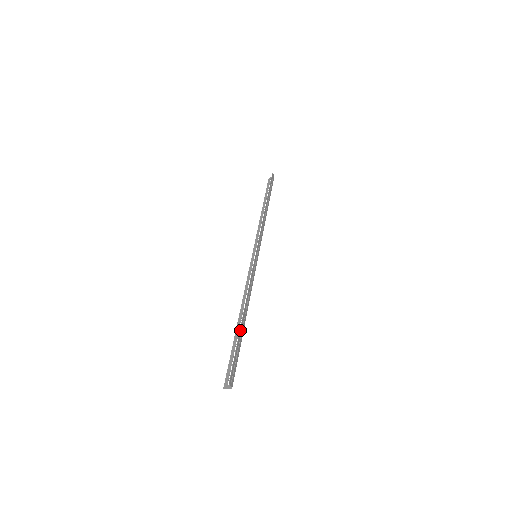
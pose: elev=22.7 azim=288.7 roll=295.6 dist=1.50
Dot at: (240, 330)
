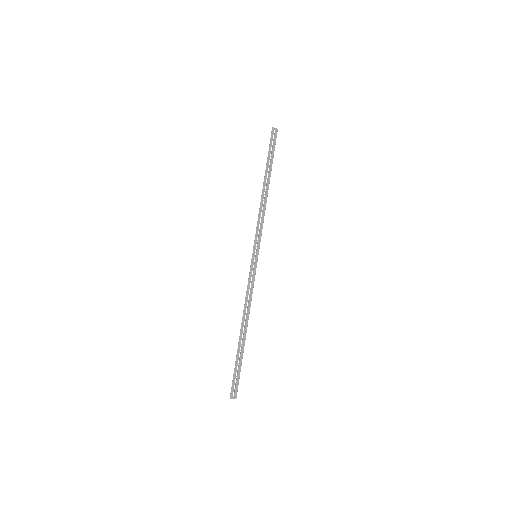
Dot at: (238, 347)
